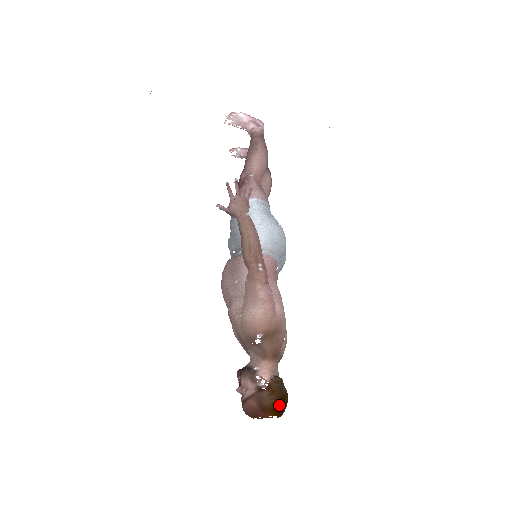
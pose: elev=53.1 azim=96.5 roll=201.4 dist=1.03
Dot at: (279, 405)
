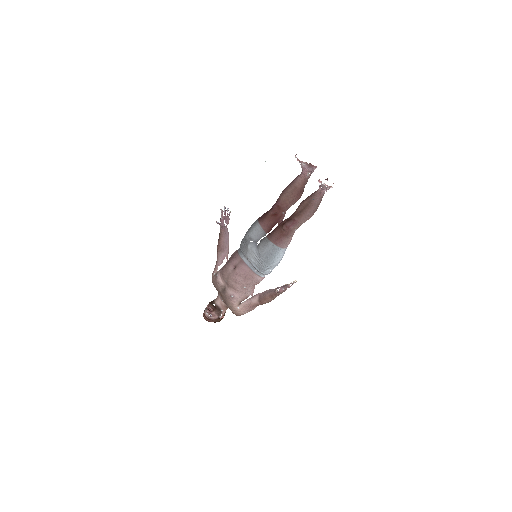
Dot at: occluded
